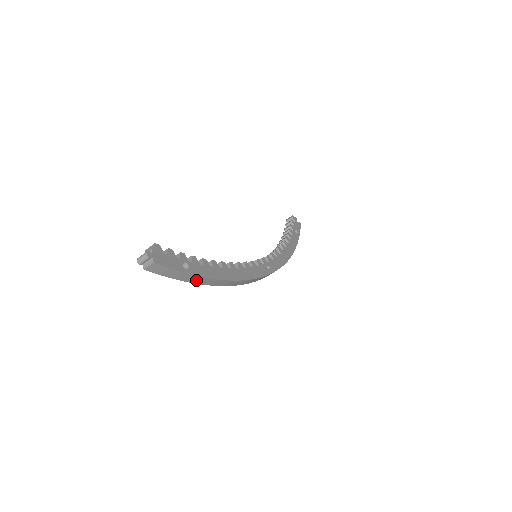
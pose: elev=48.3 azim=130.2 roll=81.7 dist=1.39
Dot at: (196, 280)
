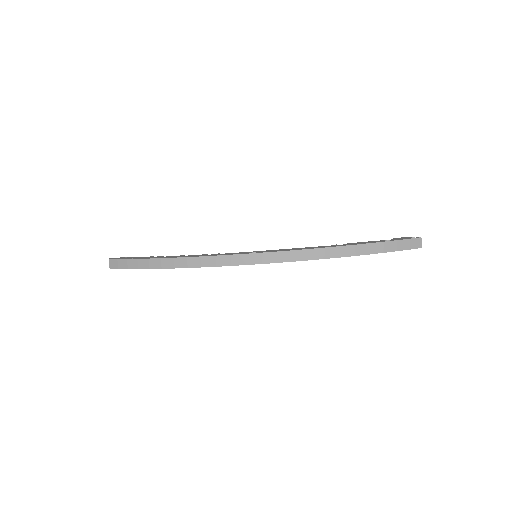
Dot at: (143, 265)
